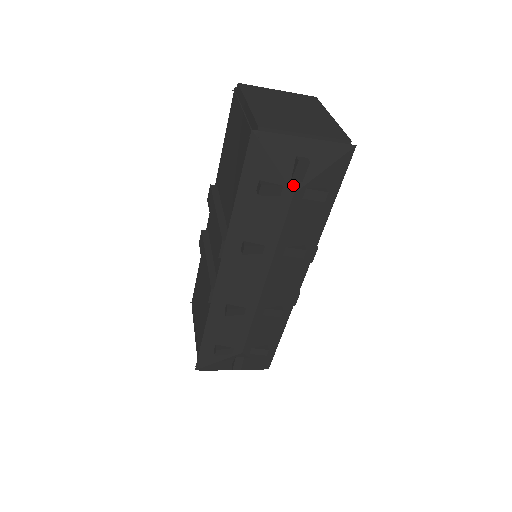
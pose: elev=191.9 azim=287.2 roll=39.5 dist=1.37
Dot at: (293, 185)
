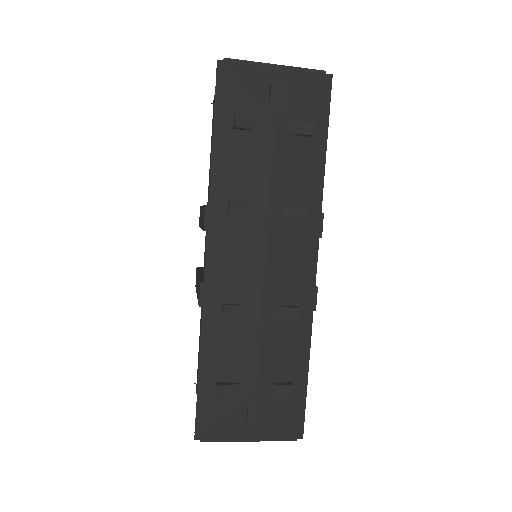
Dot at: (272, 115)
